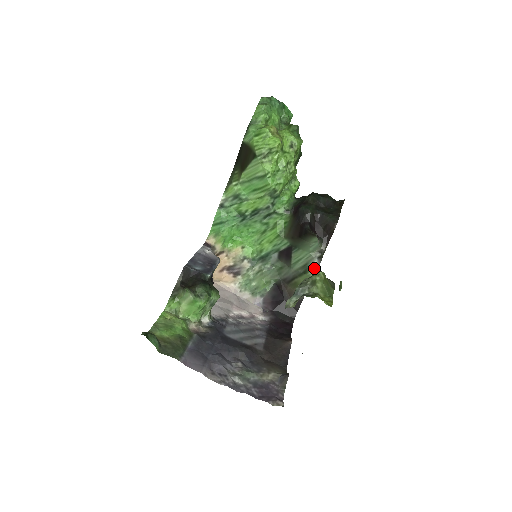
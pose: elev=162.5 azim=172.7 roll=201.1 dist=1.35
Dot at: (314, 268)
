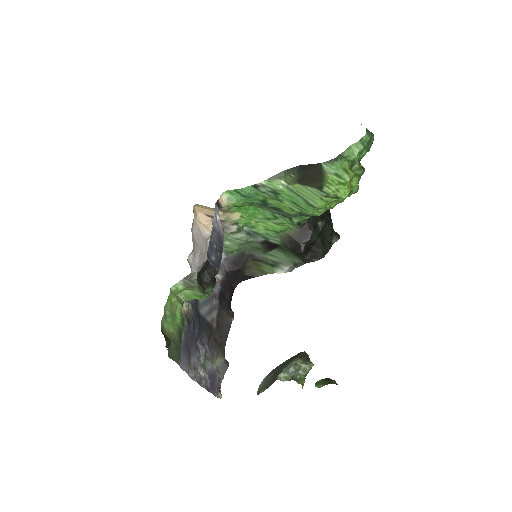
Dot at: (282, 270)
